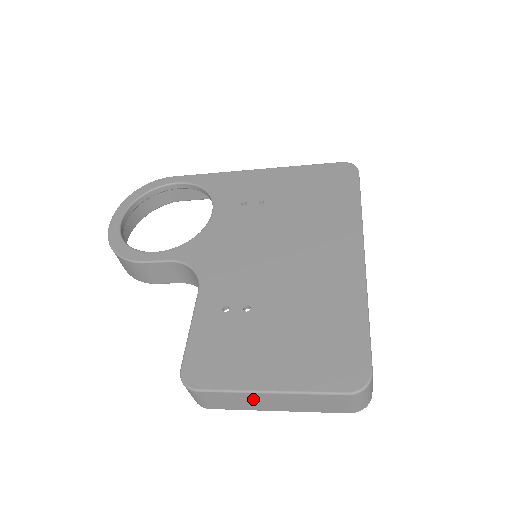
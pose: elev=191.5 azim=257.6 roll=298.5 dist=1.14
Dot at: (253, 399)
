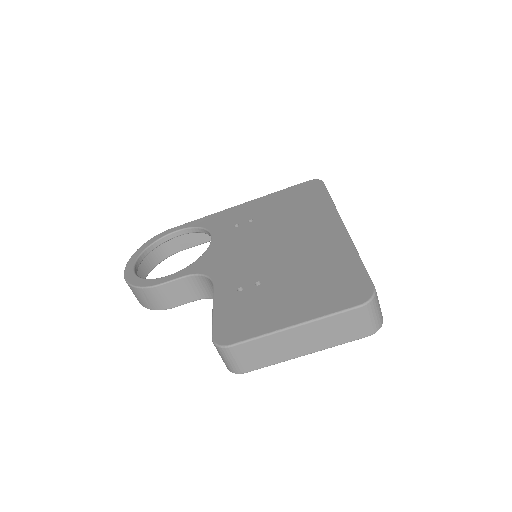
Dot at: (281, 342)
